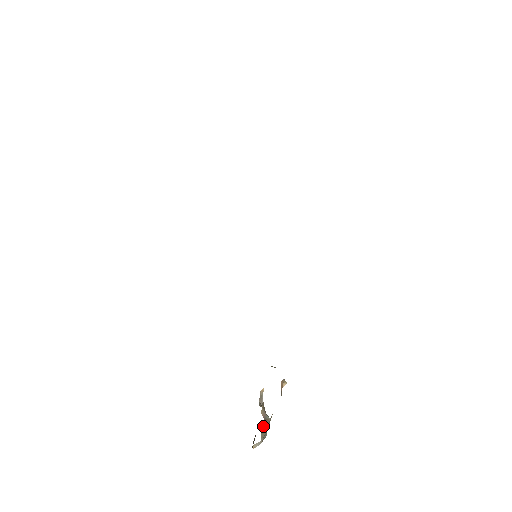
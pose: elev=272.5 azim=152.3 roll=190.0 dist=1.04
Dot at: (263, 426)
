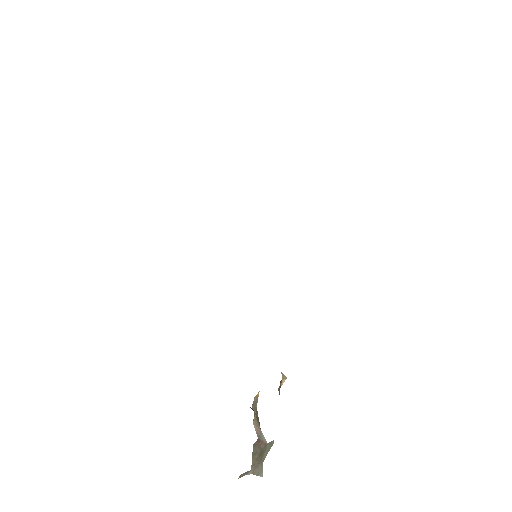
Dot at: (256, 449)
